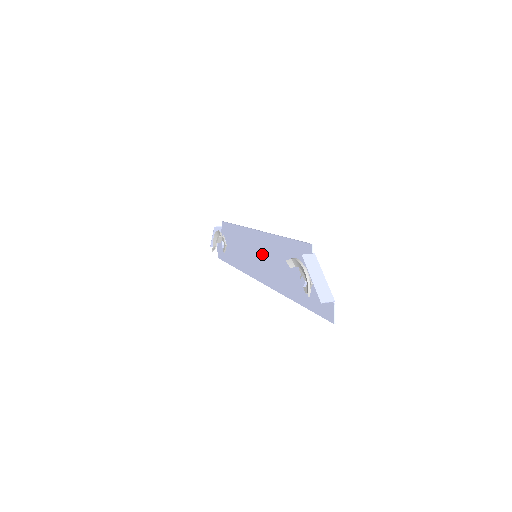
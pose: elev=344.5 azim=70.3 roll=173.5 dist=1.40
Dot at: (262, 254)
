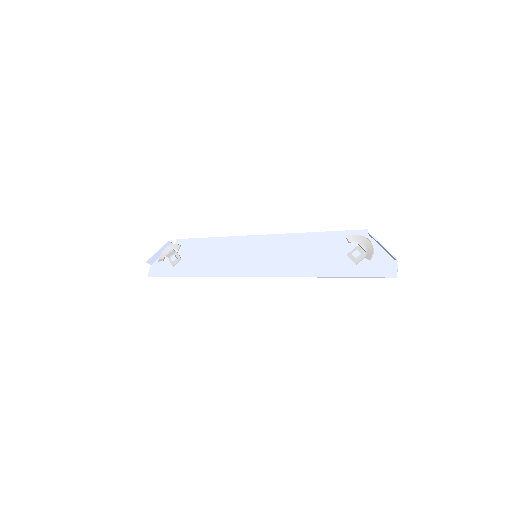
Dot at: (271, 252)
